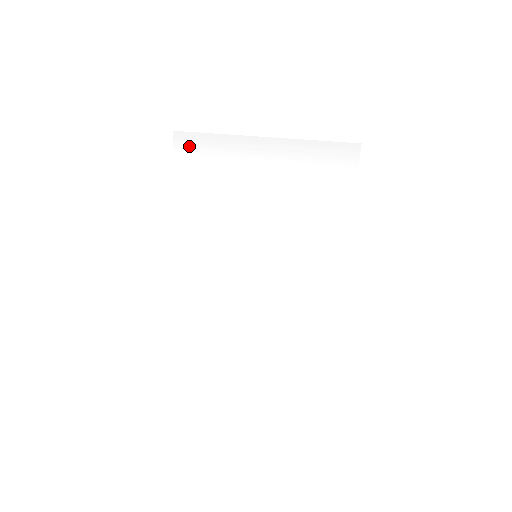
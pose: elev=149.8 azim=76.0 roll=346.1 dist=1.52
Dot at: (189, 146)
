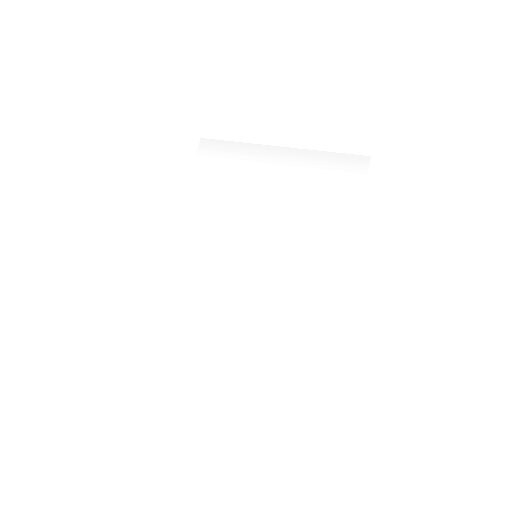
Dot at: (212, 151)
